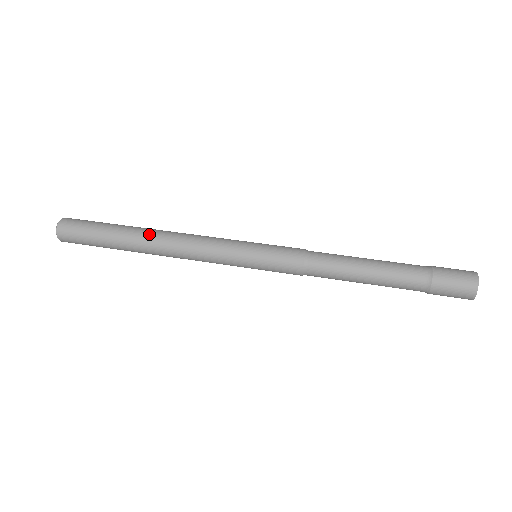
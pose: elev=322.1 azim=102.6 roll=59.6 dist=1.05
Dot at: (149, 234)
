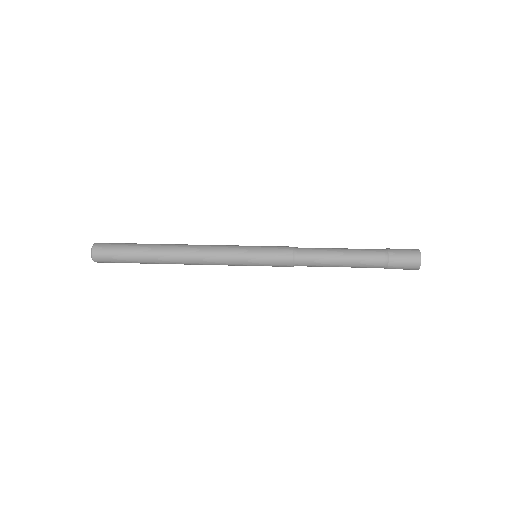
Dot at: (169, 254)
